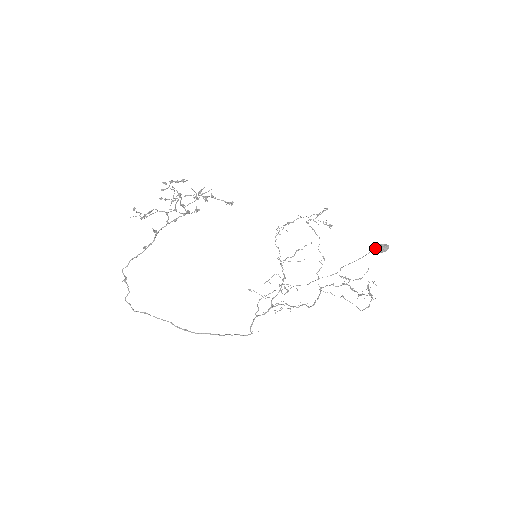
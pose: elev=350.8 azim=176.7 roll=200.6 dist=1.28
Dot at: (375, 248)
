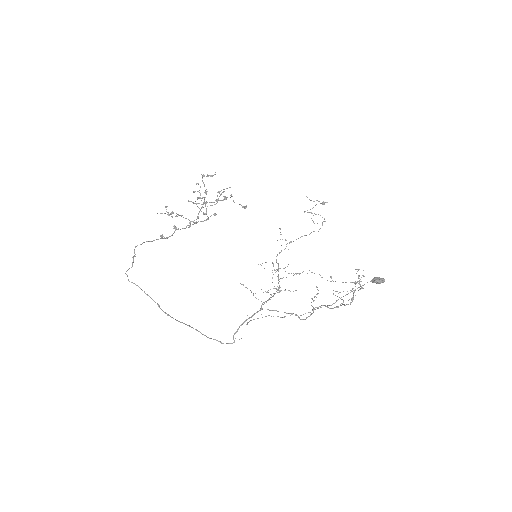
Dot at: (371, 280)
